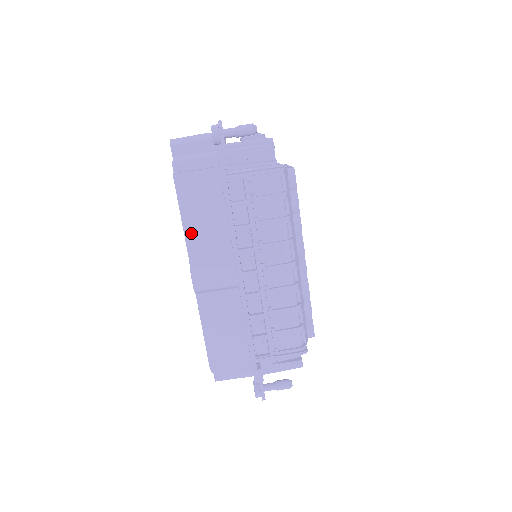
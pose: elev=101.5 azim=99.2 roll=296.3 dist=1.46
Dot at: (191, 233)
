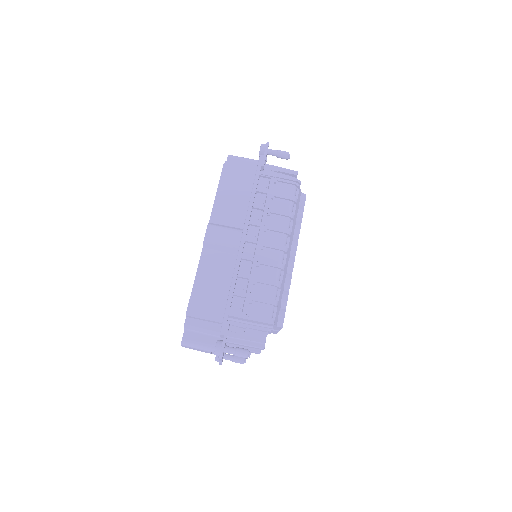
Dot at: (219, 204)
